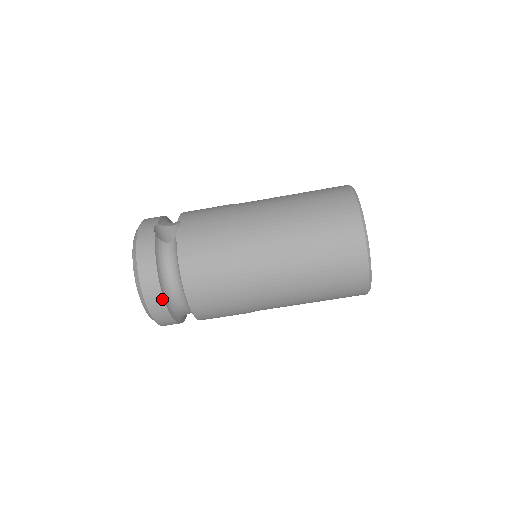
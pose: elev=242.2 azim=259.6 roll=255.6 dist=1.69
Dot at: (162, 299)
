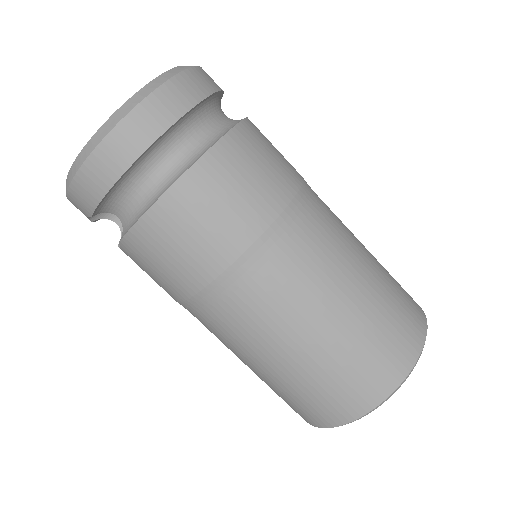
Dot at: (189, 107)
